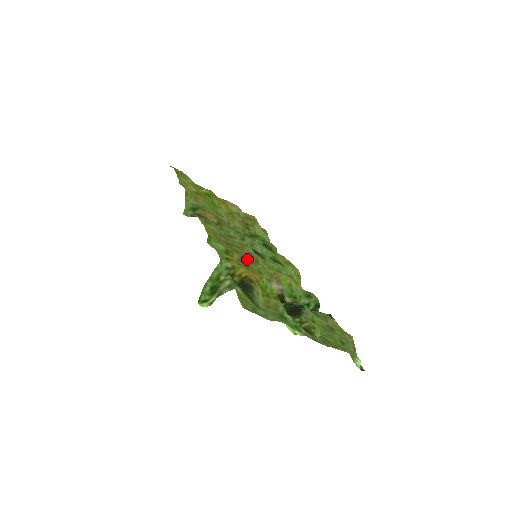
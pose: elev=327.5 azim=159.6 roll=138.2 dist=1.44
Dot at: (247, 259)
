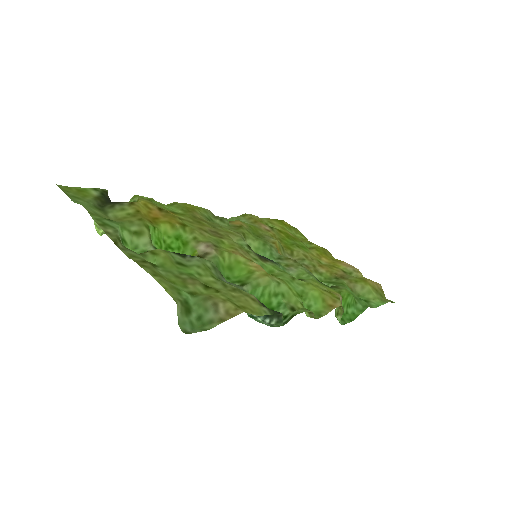
Dot at: (198, 226)
